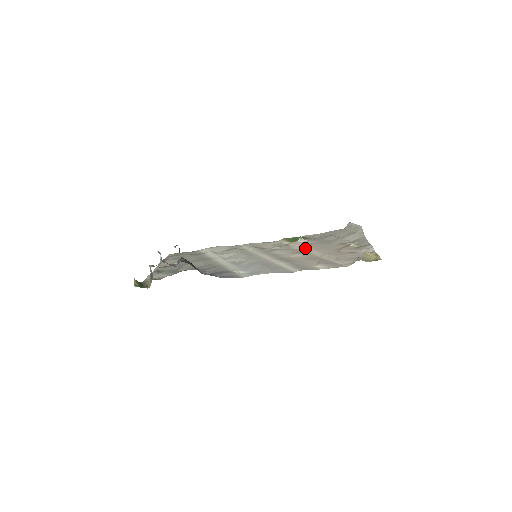
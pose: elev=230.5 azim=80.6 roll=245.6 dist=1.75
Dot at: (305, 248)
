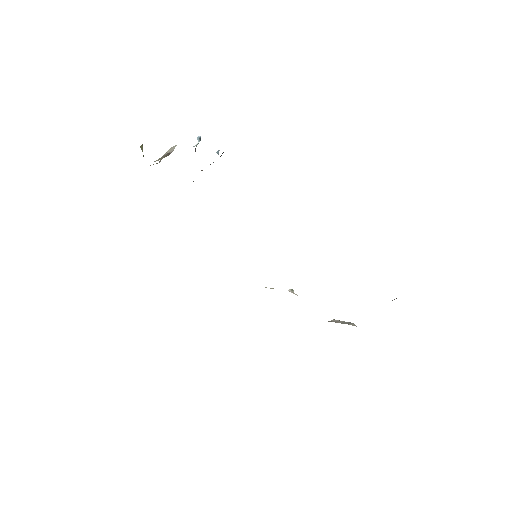
Dot at: occluded
